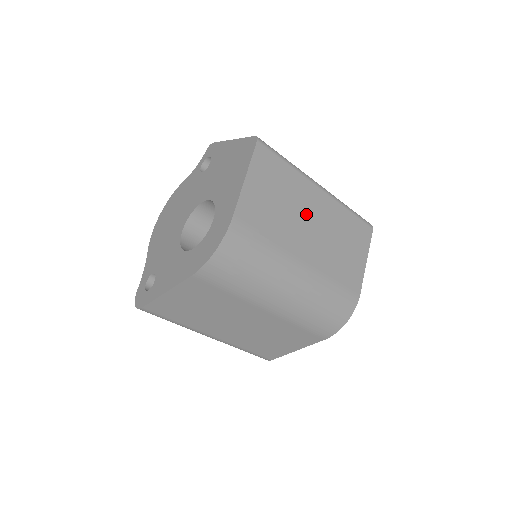
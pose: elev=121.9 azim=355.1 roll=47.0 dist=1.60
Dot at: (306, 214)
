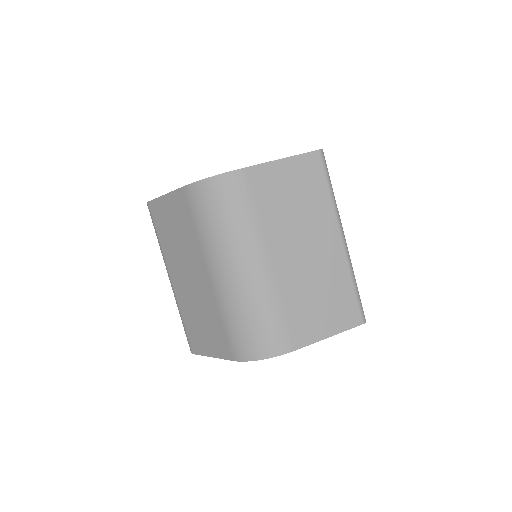
Dot at: (308, 237)
